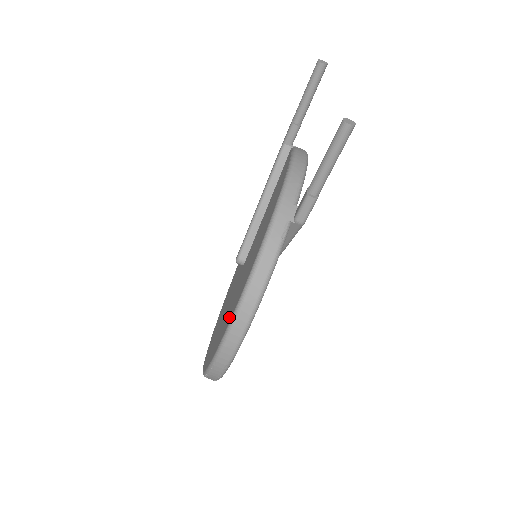
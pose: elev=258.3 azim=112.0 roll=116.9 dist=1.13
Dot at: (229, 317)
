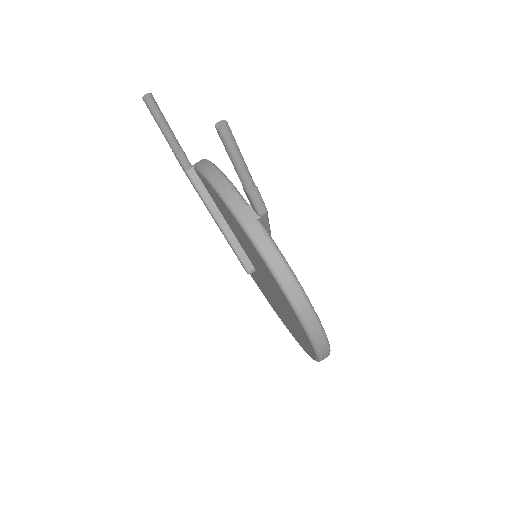
Dot at: (293, 316)
